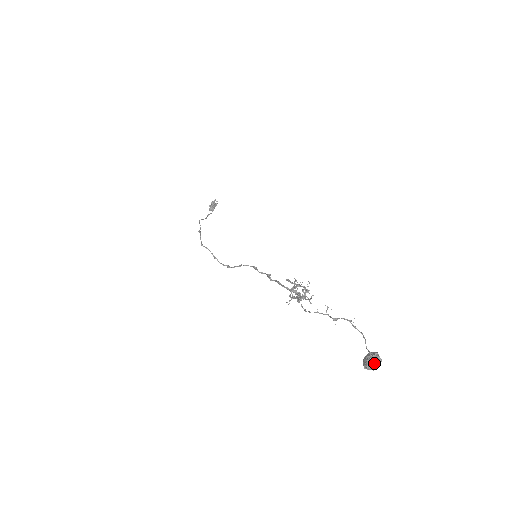
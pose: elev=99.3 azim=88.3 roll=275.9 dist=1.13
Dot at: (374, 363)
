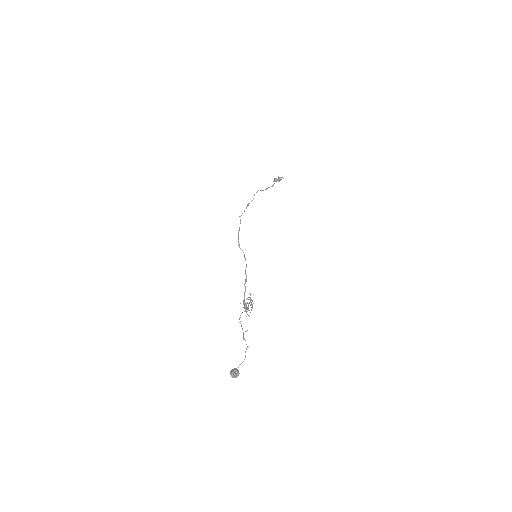
Dot at: (234, 376)
